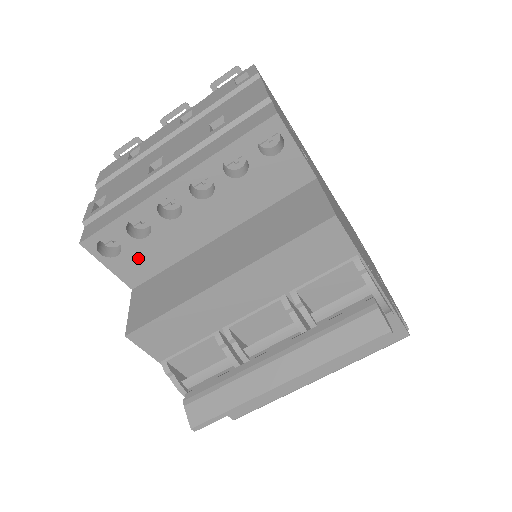
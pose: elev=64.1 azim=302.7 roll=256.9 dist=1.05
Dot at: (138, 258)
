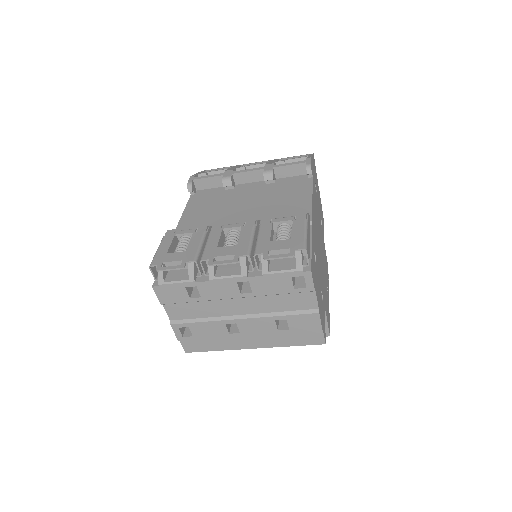
Dot at: occluded
